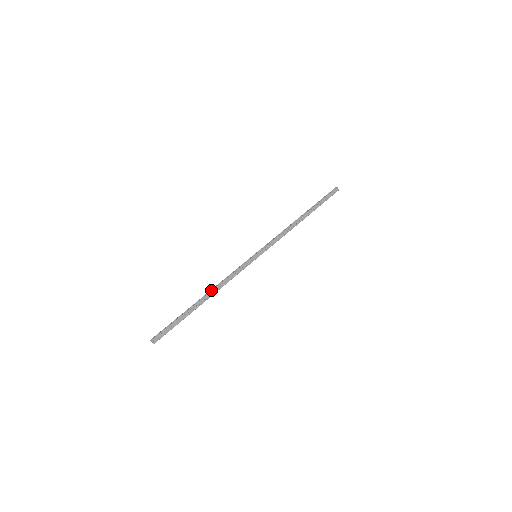
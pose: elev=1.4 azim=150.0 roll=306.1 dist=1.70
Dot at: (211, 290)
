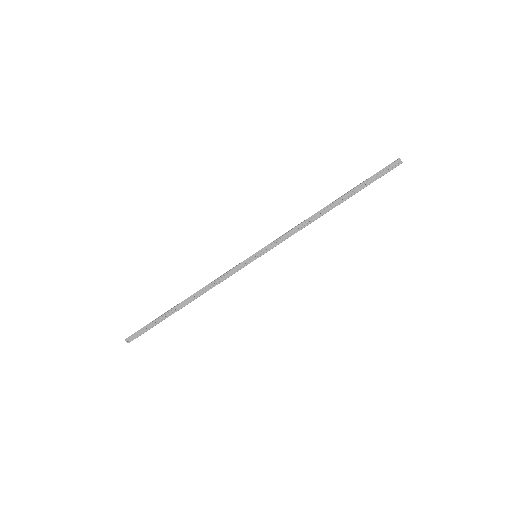
Dot at: (194, 293)
